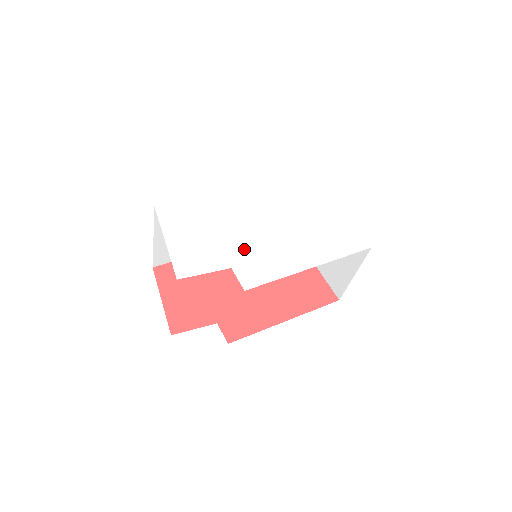
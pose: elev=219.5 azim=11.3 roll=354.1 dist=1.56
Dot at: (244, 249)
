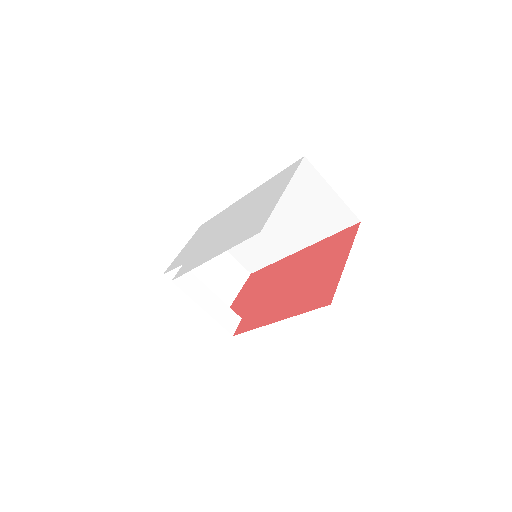
Dot at: (200, 249)
